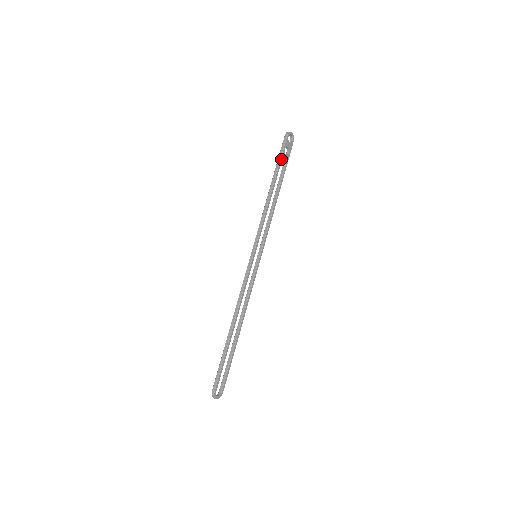
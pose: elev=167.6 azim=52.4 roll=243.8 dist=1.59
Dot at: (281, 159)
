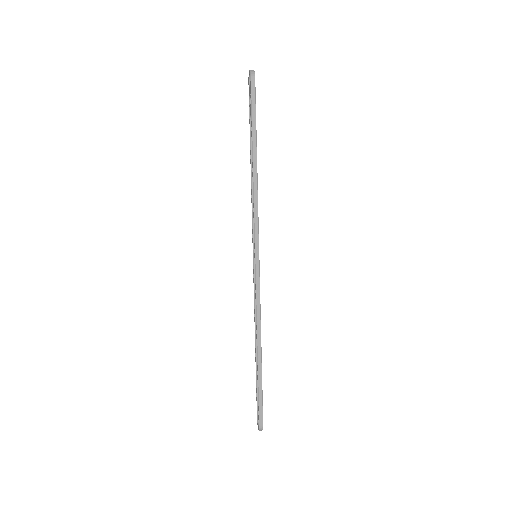
Dot at: (255, 116)
